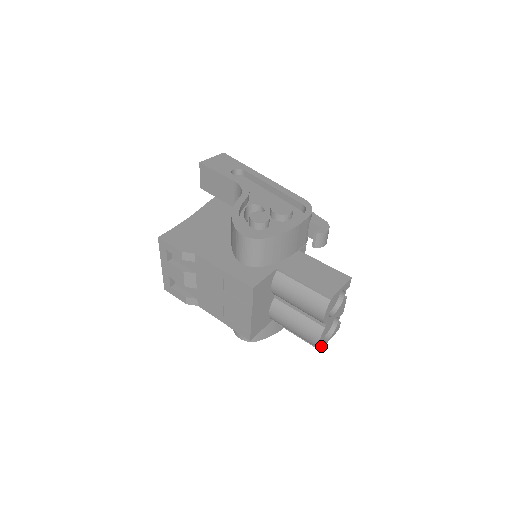
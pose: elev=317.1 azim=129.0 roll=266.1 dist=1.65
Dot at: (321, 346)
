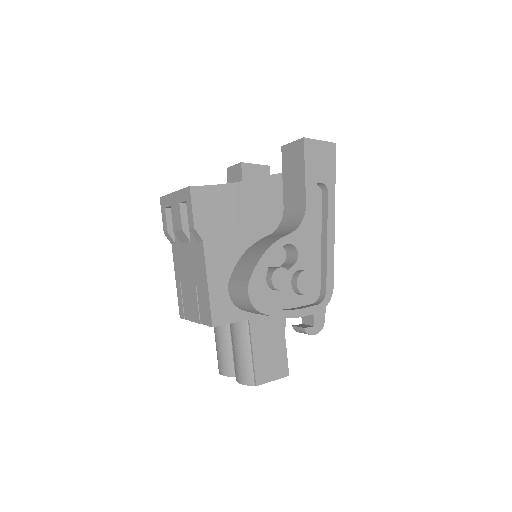
Dot at: occluded
